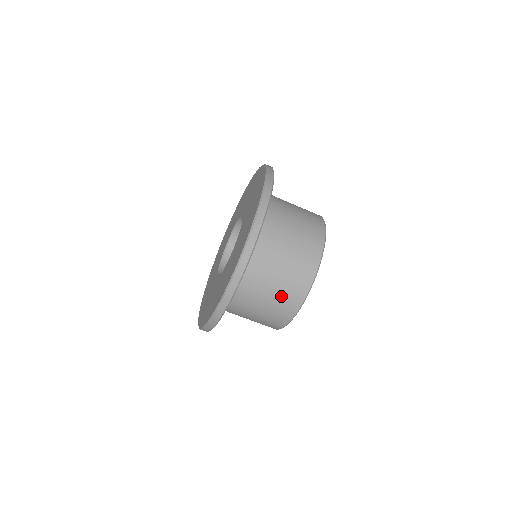
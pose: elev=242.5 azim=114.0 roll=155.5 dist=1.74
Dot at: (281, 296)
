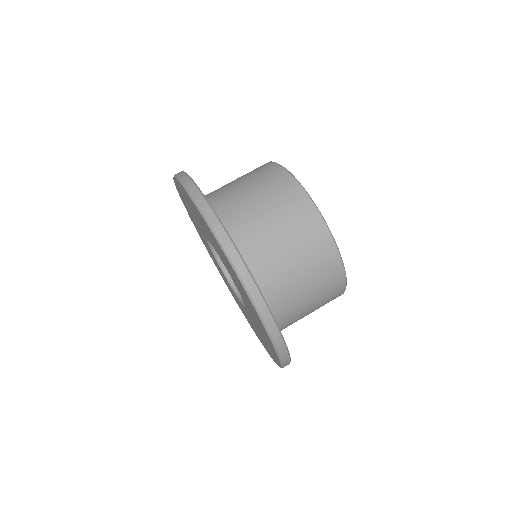
Dot at: (315, 270)
